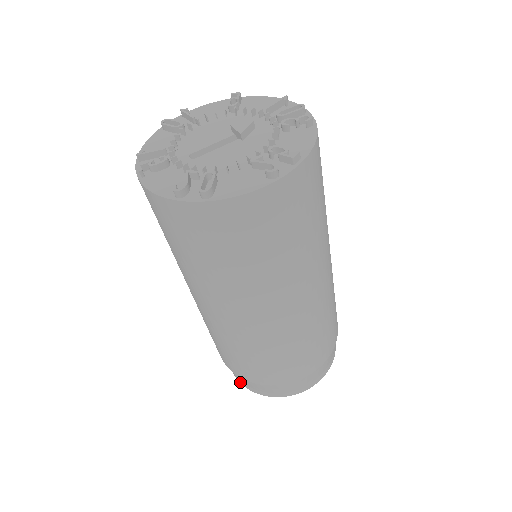
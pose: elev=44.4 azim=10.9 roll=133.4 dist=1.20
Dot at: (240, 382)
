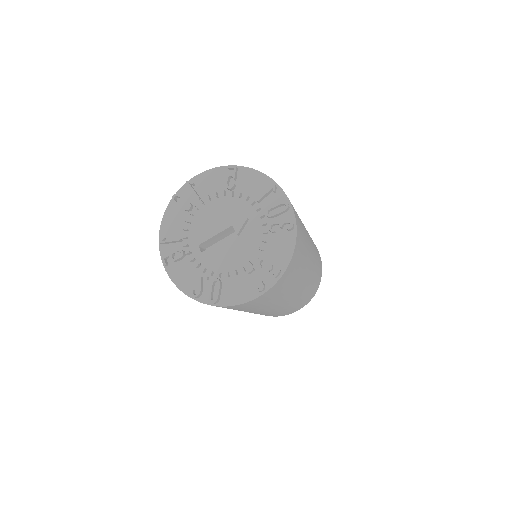
Dot at: occluded
